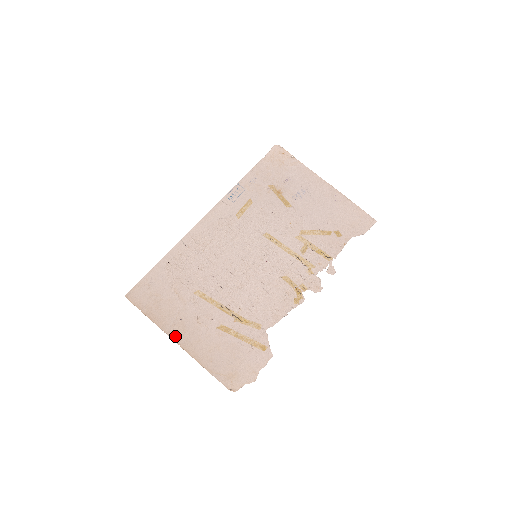
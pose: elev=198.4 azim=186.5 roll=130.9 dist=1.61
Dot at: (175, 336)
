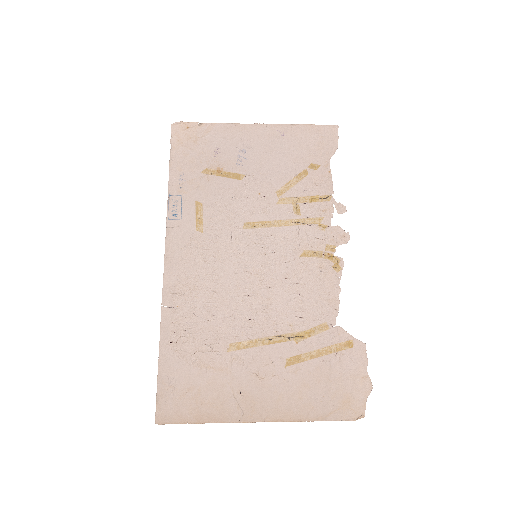
Dot at: (250, 416)
